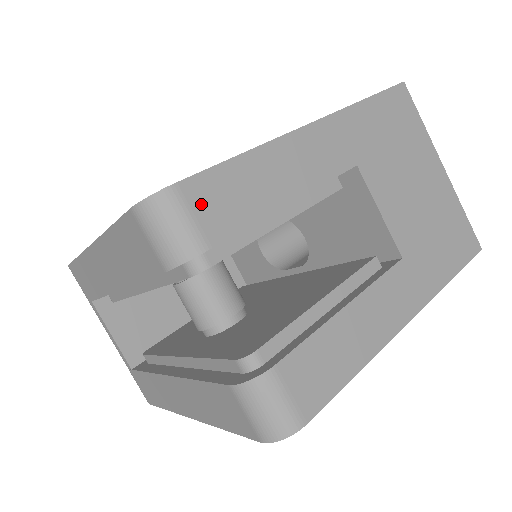
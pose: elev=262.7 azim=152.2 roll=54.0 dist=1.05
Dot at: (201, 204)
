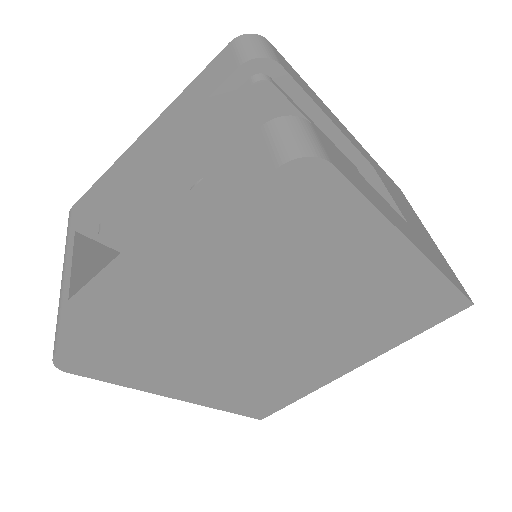
Dot at: (280, 58)
